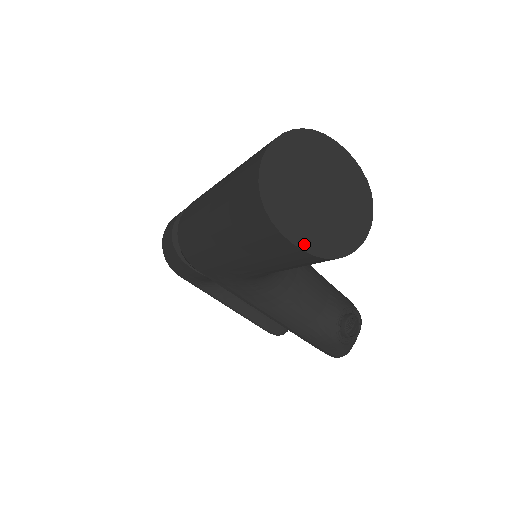
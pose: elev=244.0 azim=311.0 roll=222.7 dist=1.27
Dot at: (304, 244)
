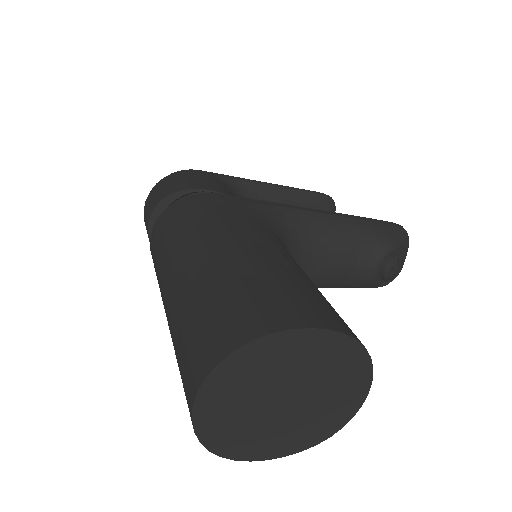
Dot at: (284, 451)
